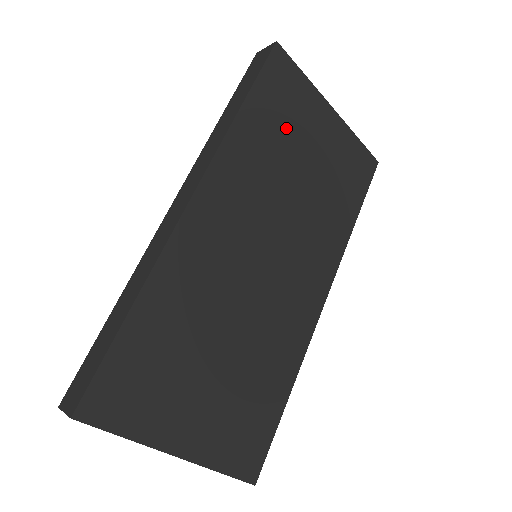
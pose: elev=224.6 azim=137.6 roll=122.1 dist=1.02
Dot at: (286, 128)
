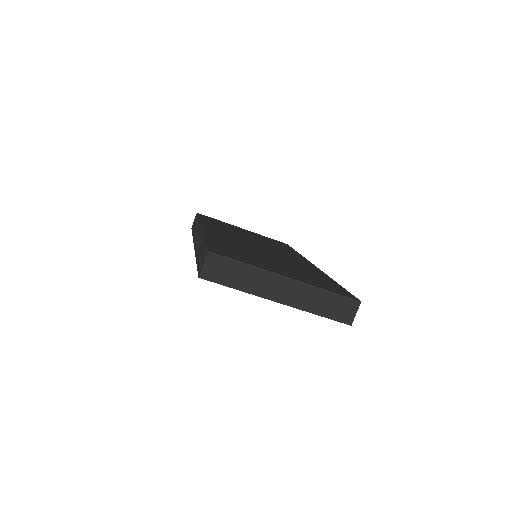
Dot at: occluded
